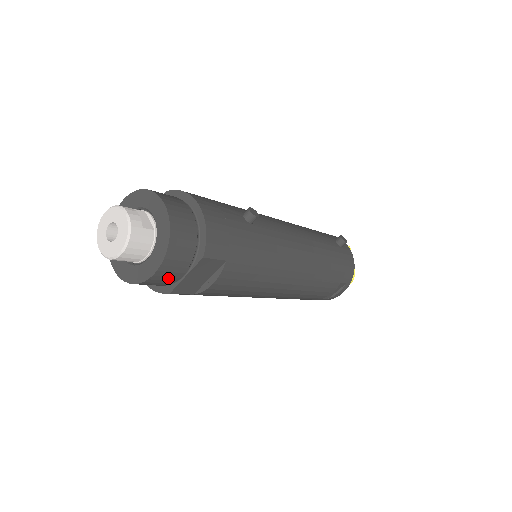
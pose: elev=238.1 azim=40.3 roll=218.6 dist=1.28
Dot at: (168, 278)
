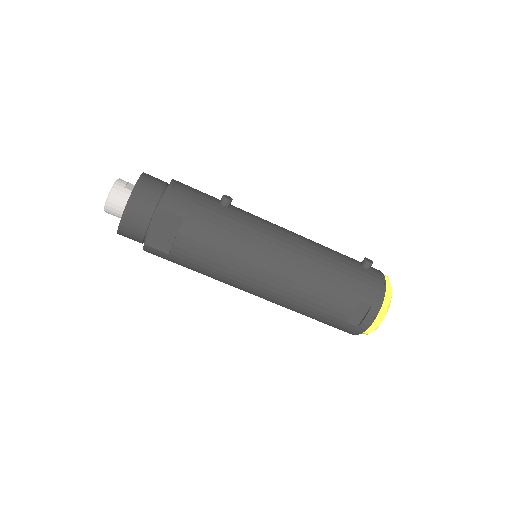
Dot at: (137, 225)
